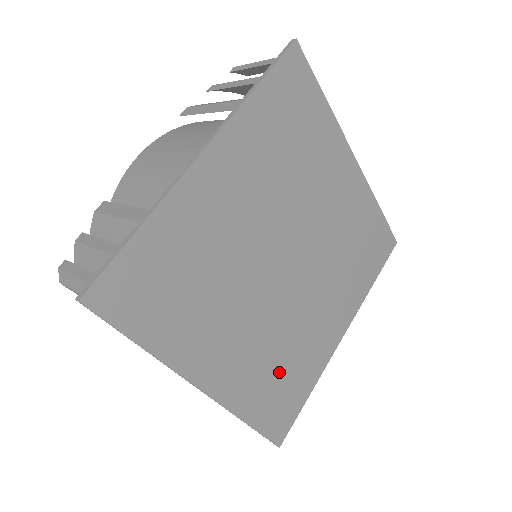
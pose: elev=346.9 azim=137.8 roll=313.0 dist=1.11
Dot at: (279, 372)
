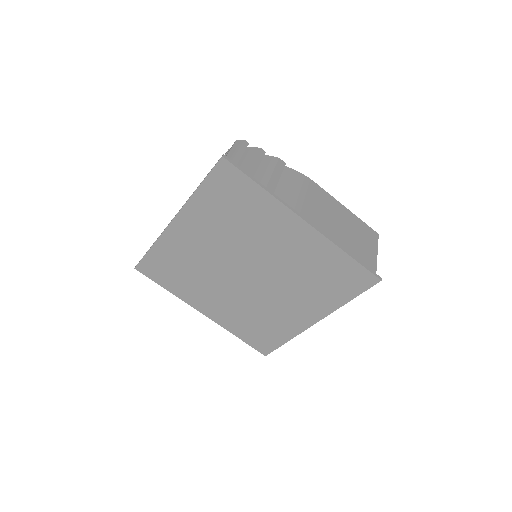
Dot at: (256, 323)
